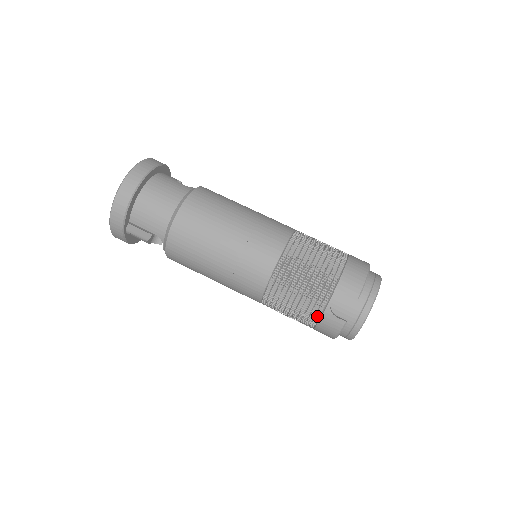
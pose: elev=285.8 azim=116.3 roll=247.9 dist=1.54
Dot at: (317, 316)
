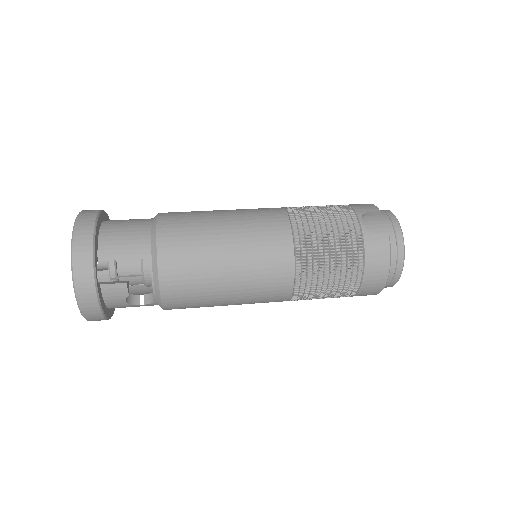
Dot at: (360, 246)
